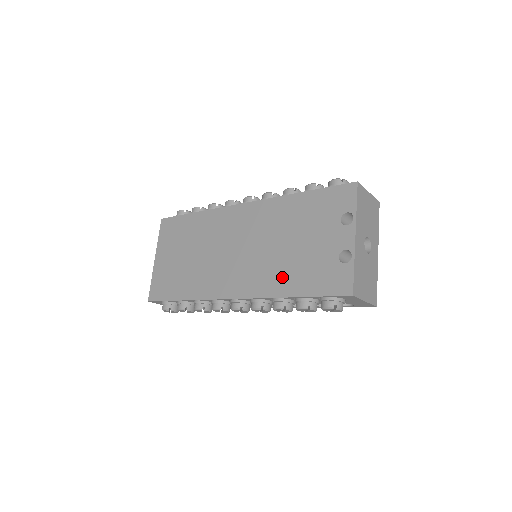
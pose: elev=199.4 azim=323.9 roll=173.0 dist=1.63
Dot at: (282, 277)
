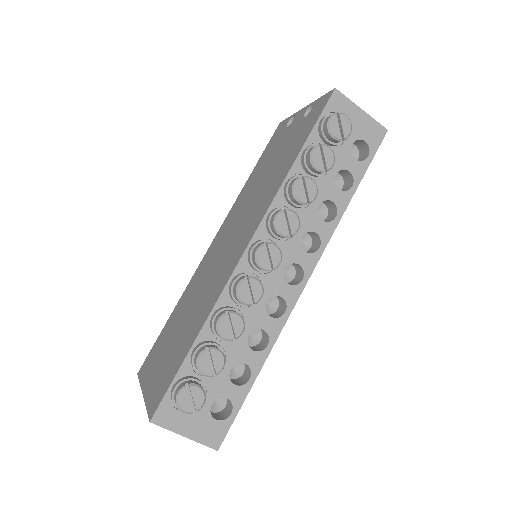
Dot at: (276, 177)
